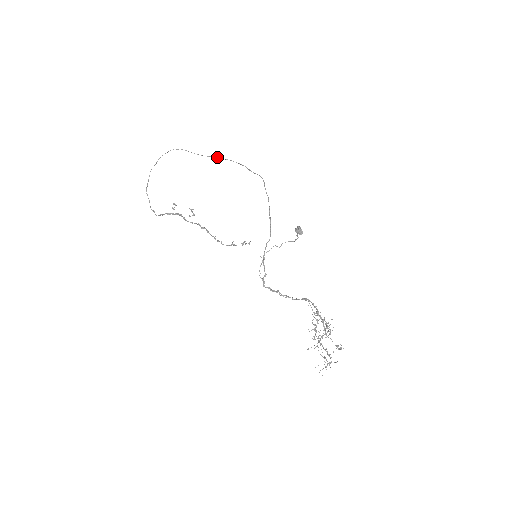
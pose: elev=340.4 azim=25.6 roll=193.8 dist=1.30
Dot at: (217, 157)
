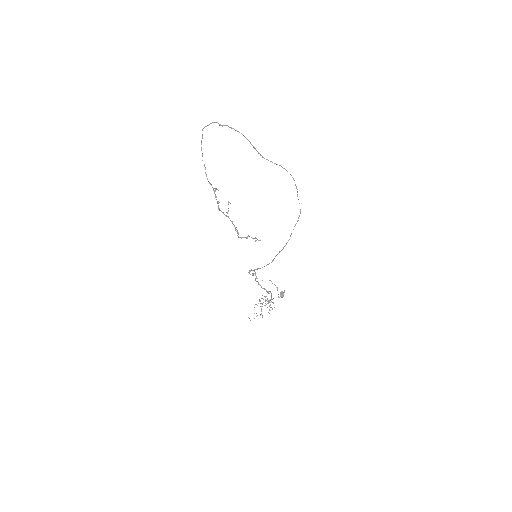
Dot at: (280, 165)
